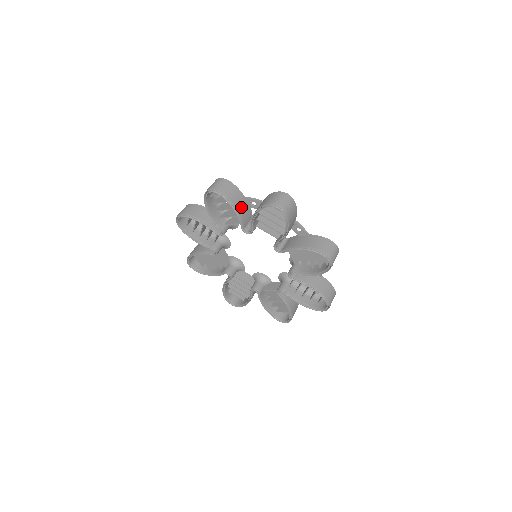
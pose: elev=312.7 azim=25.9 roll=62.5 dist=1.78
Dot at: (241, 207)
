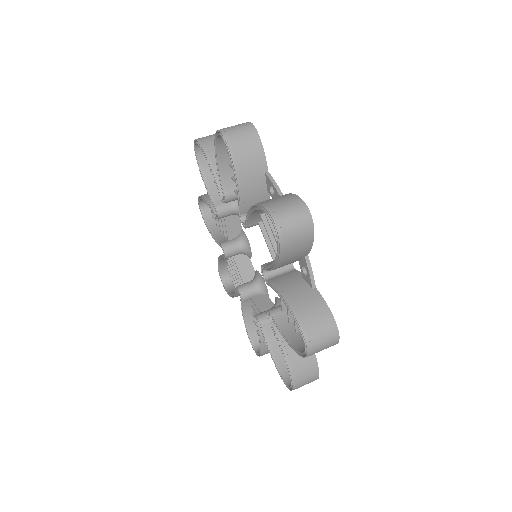
Dot at: (287, 263)
